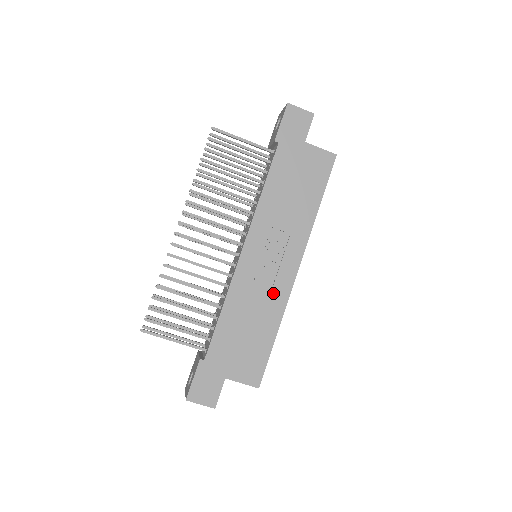
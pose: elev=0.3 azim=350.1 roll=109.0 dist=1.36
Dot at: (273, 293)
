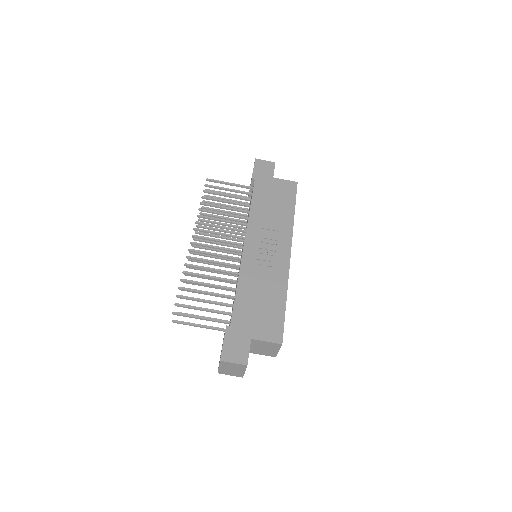
Dot at: (275, 271)
